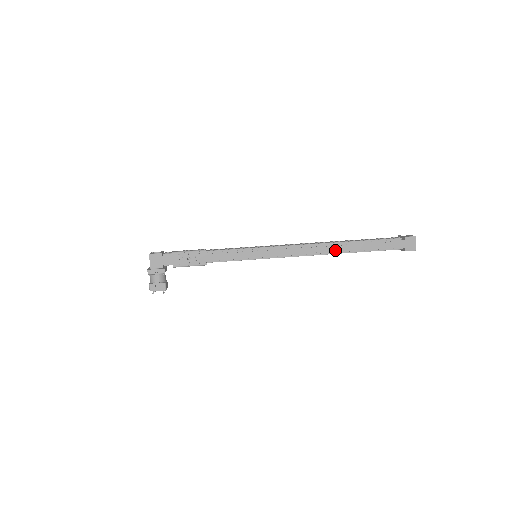
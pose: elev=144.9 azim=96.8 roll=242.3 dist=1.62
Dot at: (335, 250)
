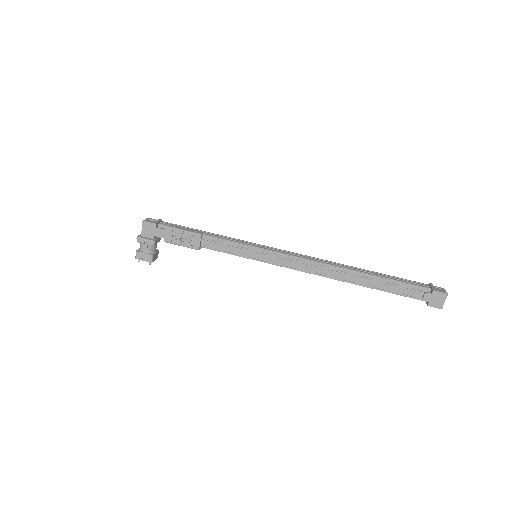
Dot at: (345, 278)
